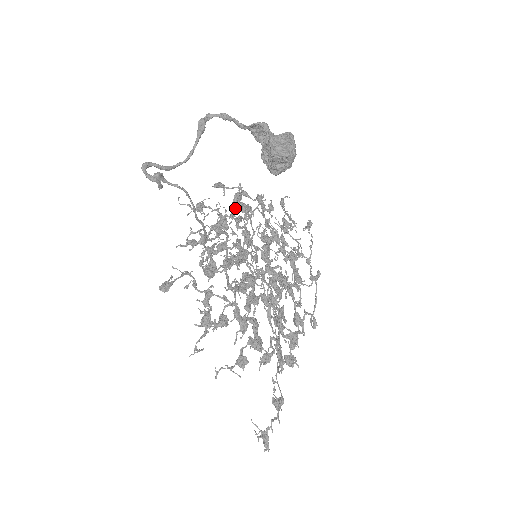
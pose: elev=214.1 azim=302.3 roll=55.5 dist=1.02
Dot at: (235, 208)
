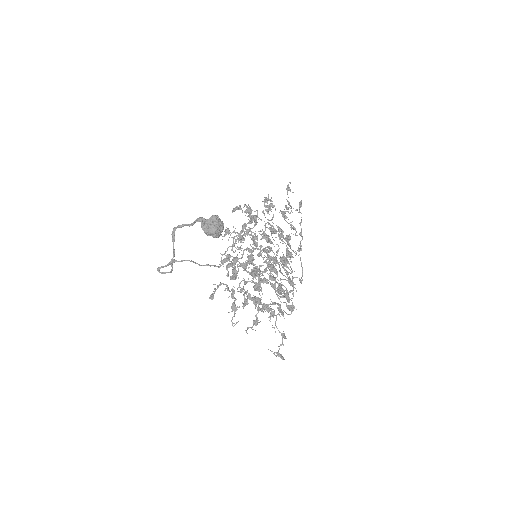
Dot at: (243, 225)
